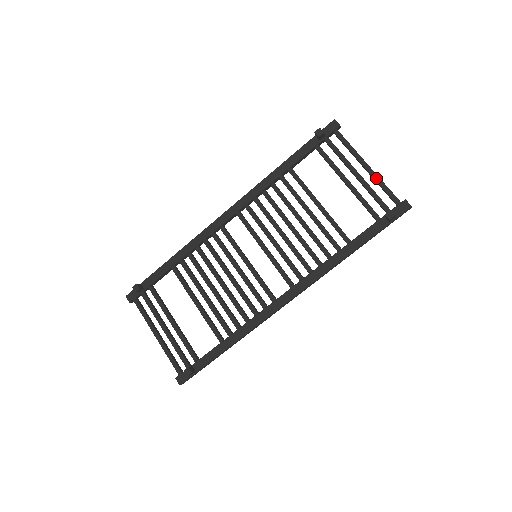
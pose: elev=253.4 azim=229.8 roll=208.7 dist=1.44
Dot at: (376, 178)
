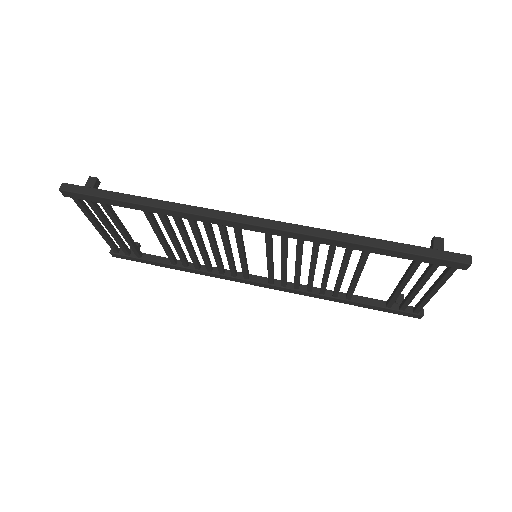
Dot at: occluded
